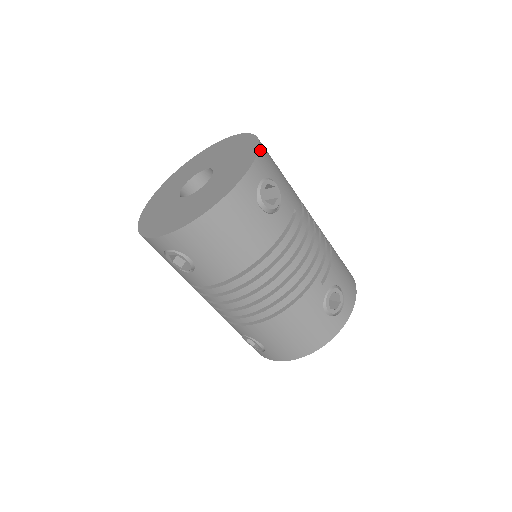
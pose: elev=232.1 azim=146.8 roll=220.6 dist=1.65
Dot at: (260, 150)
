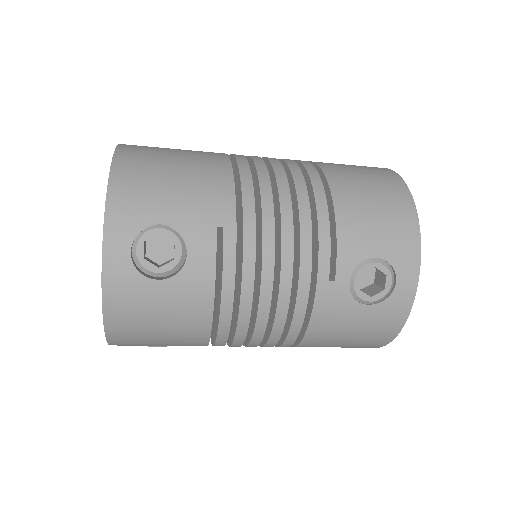
Dot at: (109, 201)
